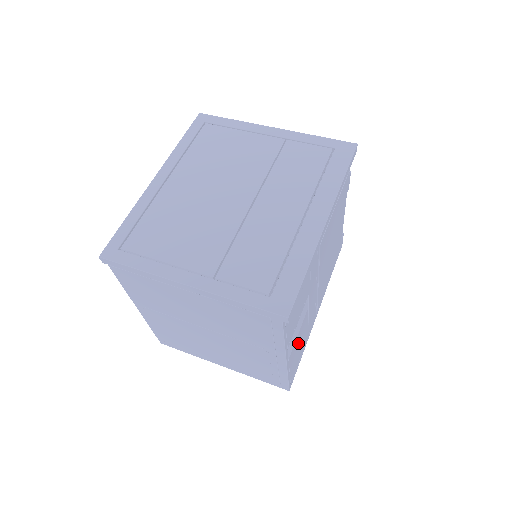
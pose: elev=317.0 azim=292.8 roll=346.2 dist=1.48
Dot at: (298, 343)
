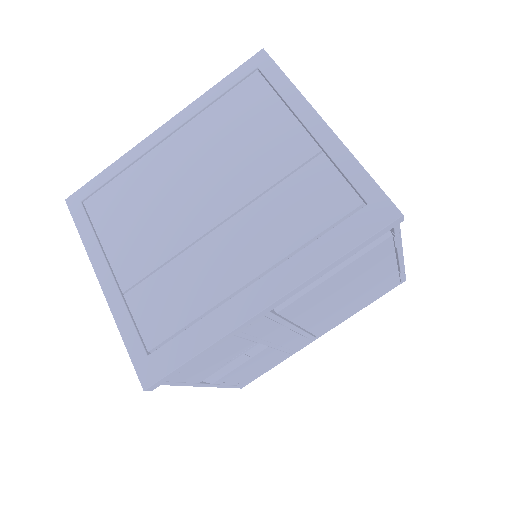
Dot at: (247, 367)
